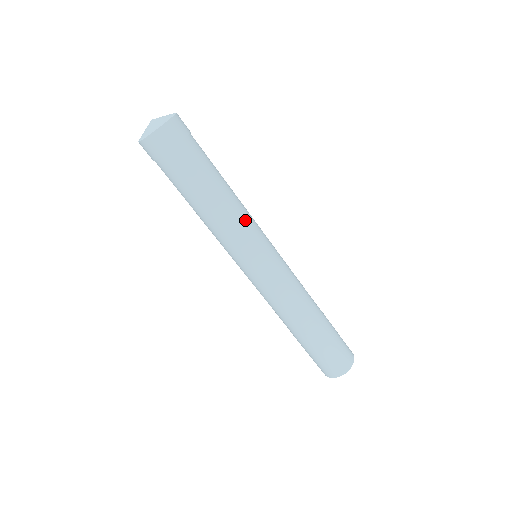
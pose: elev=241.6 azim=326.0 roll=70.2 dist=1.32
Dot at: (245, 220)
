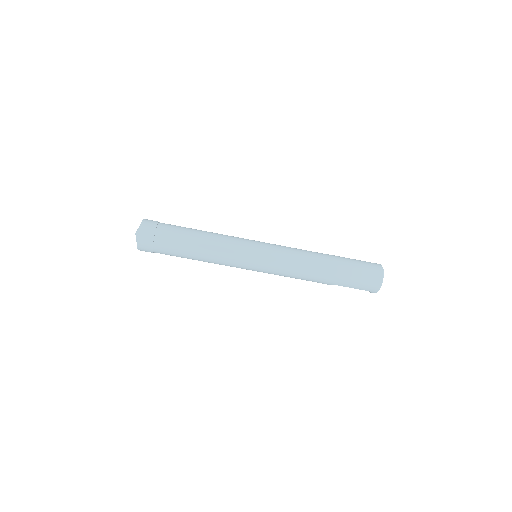
Dot at: (227, 236)
